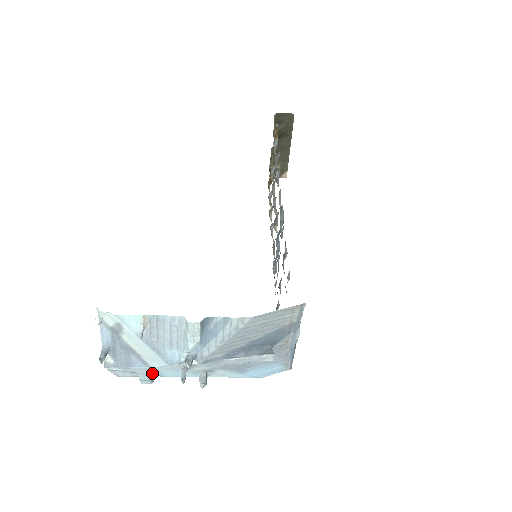
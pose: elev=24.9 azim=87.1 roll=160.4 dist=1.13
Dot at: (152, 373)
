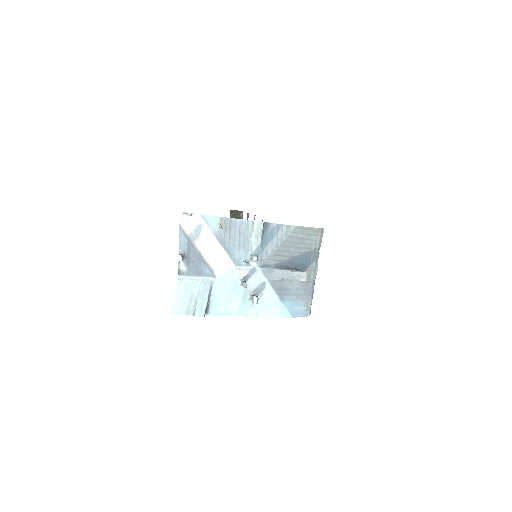
Dot at: (209, 298)
